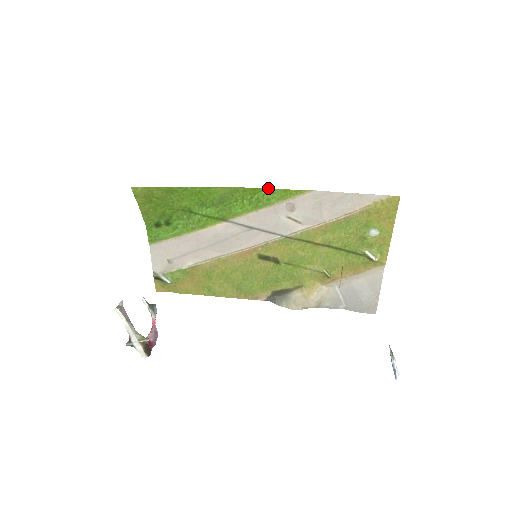
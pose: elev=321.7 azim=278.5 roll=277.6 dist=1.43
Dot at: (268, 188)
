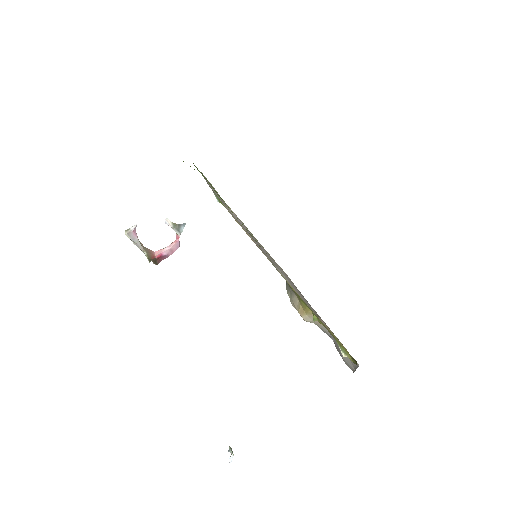
Dot at: occluded
